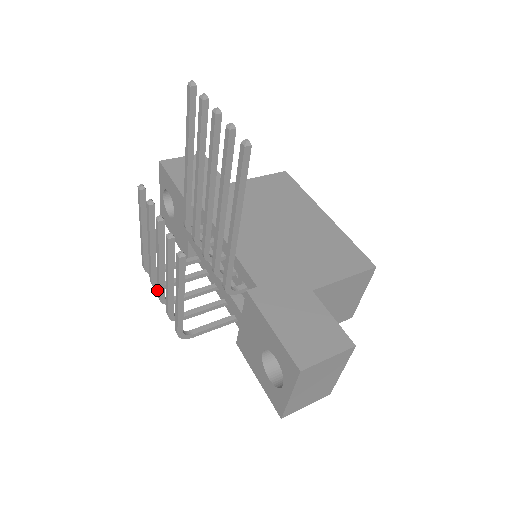
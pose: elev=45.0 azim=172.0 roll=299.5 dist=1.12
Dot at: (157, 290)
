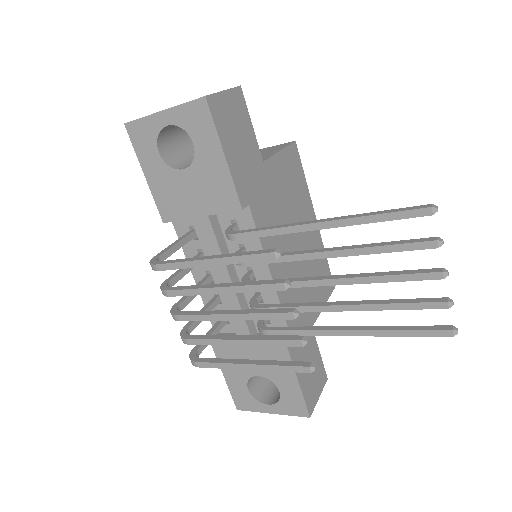
Dot at: (184, 315)
